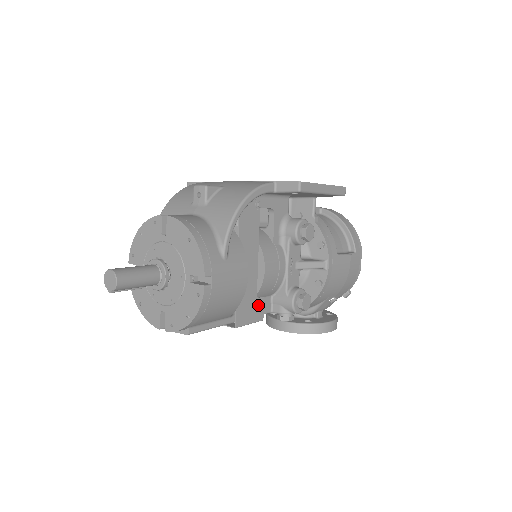
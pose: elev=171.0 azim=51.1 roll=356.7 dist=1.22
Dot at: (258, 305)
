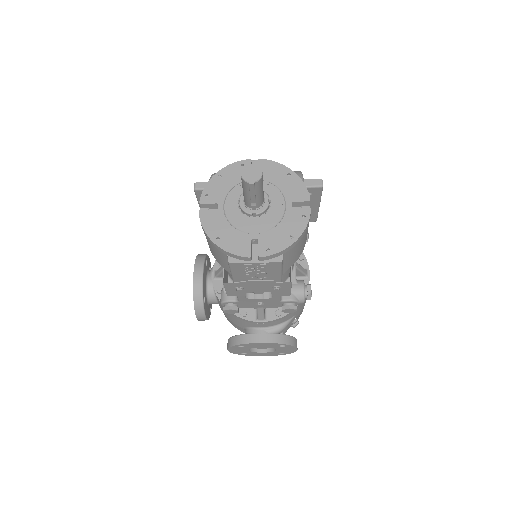
Dot at: occluded
